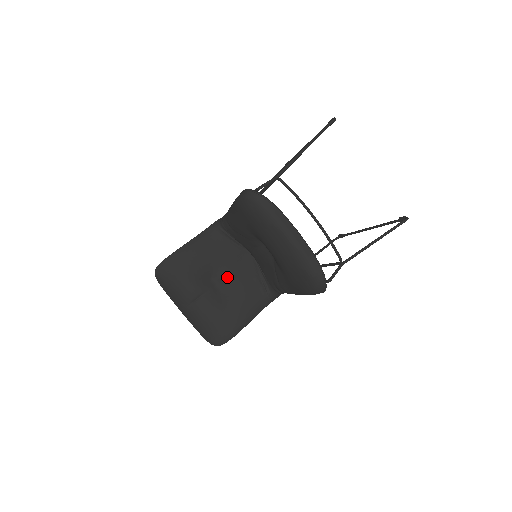
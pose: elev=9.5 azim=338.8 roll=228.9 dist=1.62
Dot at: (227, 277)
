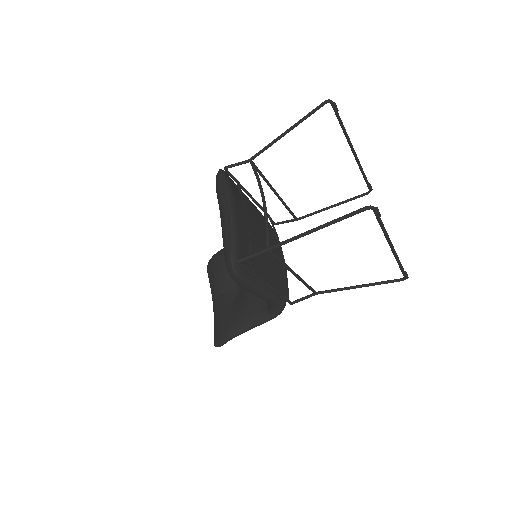
Dot at: occluded
